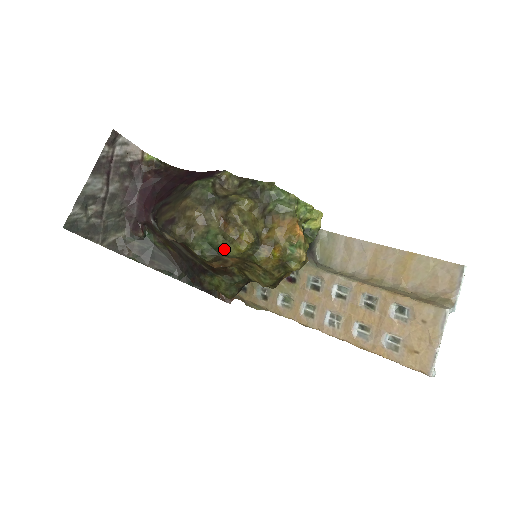
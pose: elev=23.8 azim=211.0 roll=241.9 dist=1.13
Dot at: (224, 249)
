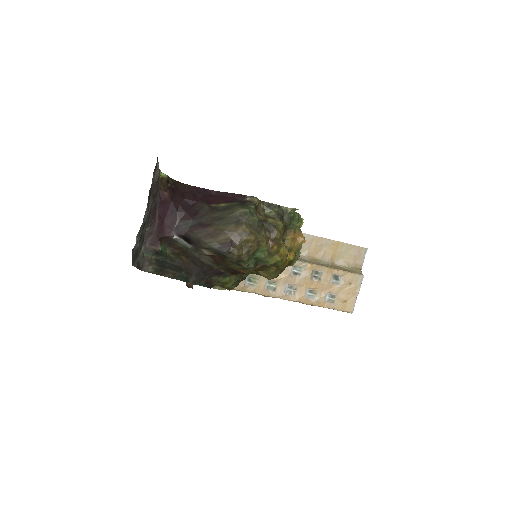
Dot at: (265, 261)
